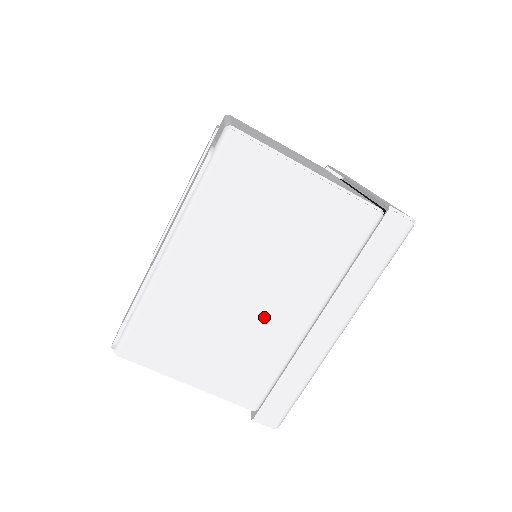
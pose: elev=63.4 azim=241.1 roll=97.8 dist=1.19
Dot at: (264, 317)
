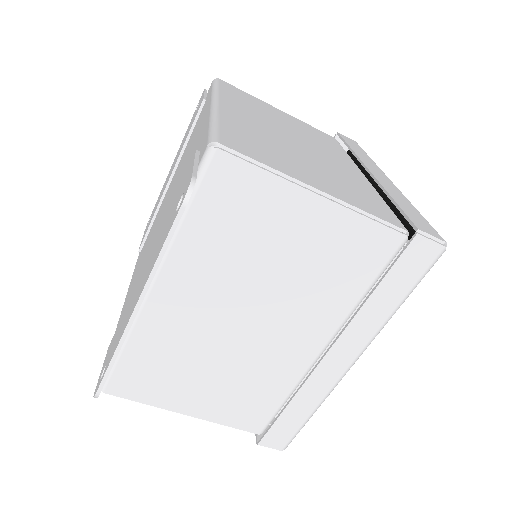
Dot at: (267, 350)
